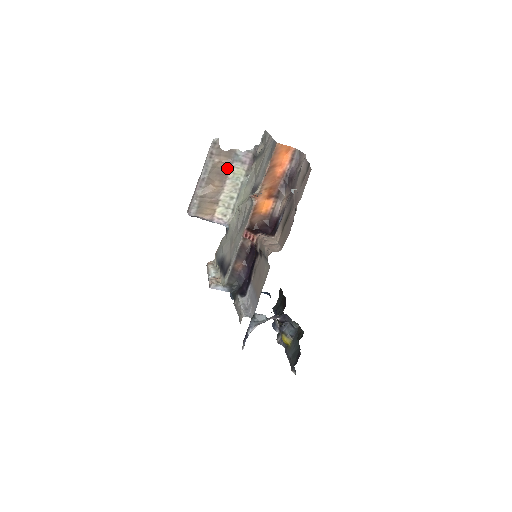
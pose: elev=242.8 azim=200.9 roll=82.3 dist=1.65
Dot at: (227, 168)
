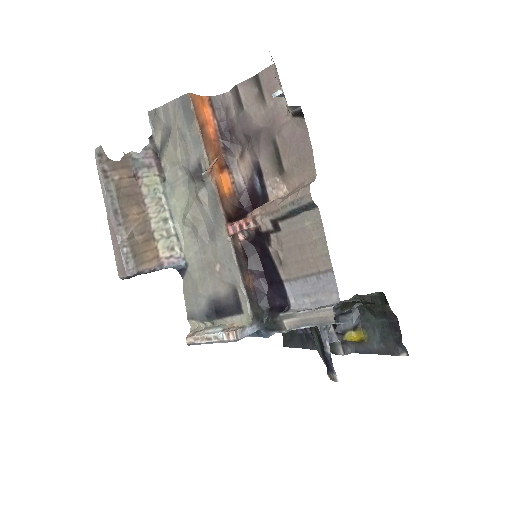
Dot at: (135, 183)
